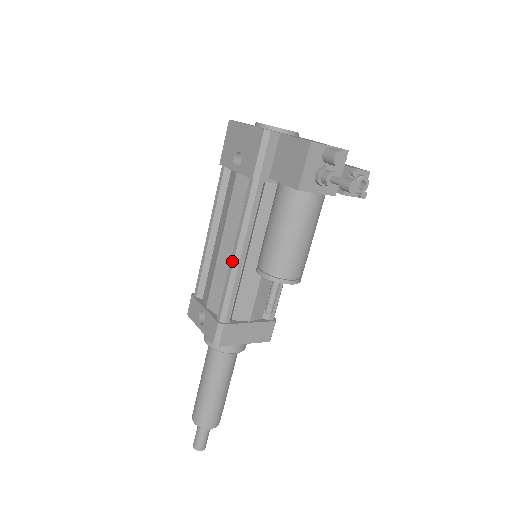
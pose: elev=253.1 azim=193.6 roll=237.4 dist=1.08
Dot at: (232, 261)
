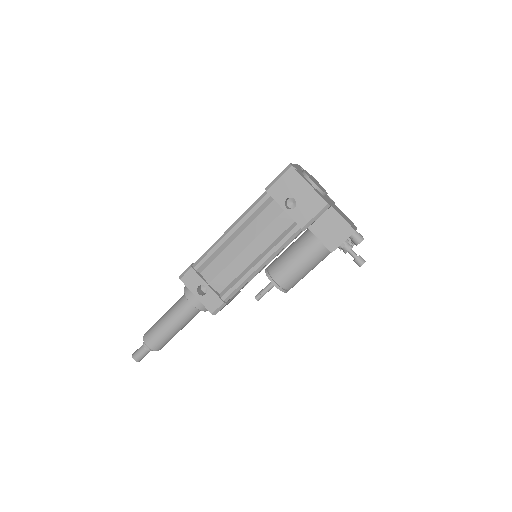
Dot at: (255, 269)
